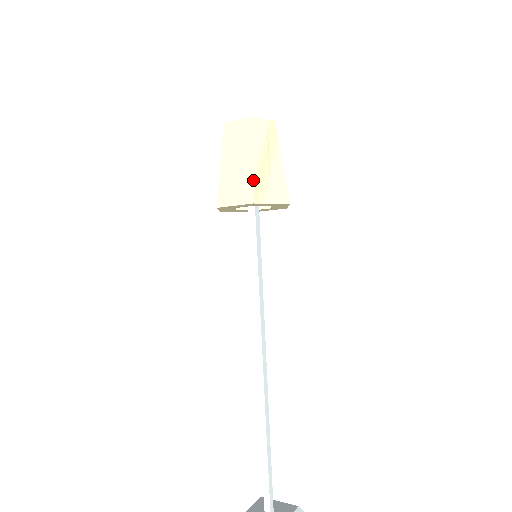
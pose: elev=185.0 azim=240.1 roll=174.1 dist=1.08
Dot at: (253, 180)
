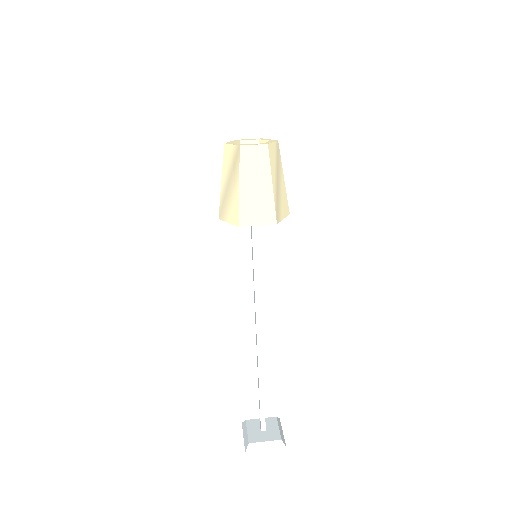
Dot at: (275, 203)
